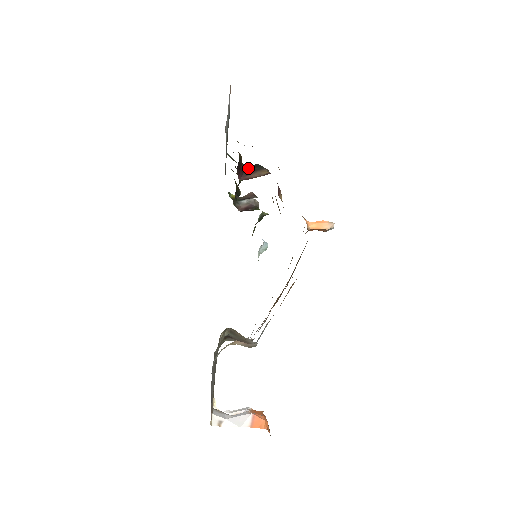
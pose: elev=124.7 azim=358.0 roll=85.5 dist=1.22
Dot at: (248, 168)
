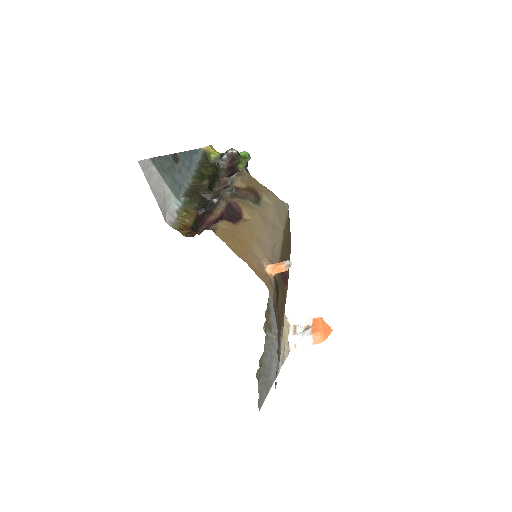
Dot at: (205, 211)
